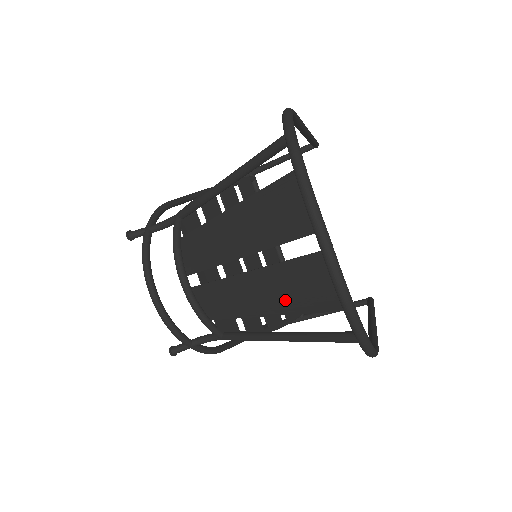
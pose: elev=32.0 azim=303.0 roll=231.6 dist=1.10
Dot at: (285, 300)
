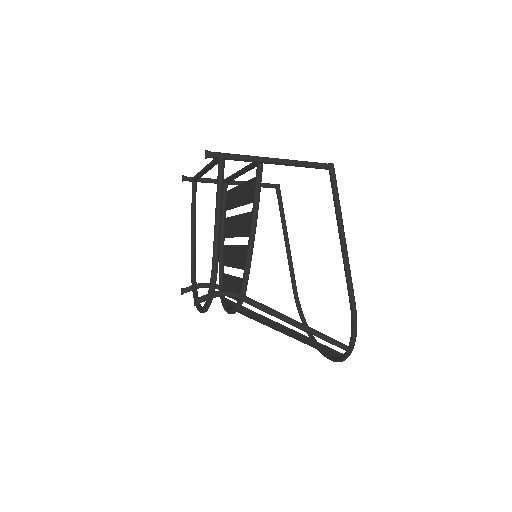
Dot at: occluded
